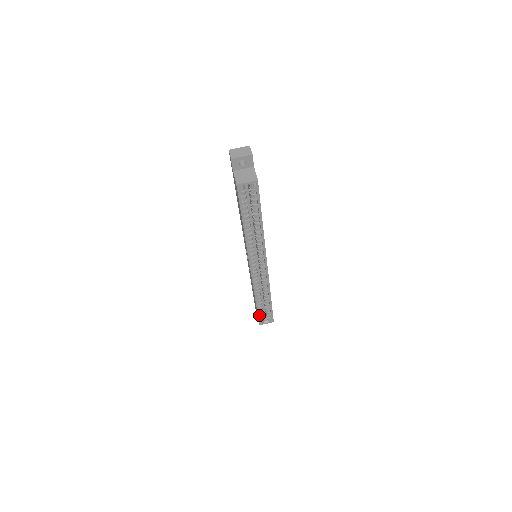
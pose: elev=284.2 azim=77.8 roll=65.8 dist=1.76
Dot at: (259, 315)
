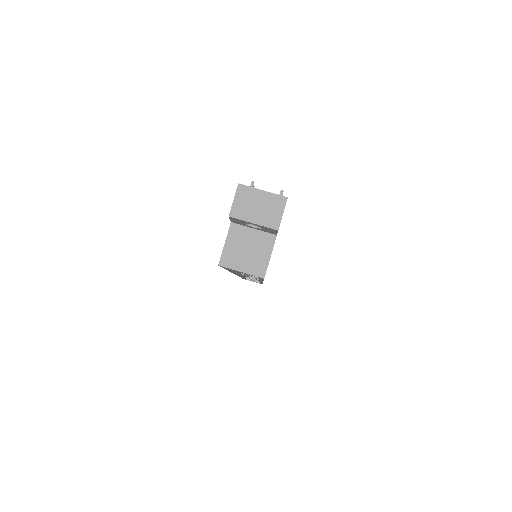
Dot at: occluded
